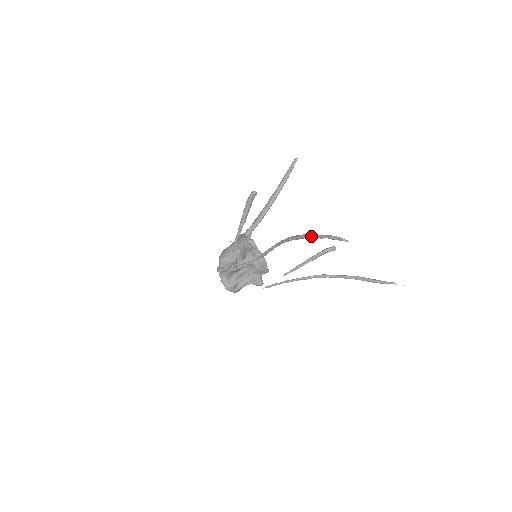
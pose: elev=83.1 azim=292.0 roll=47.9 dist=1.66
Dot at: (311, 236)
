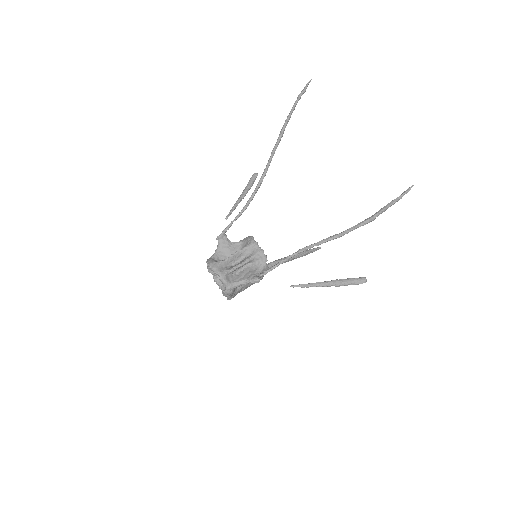
Dot at: (287, 117)
